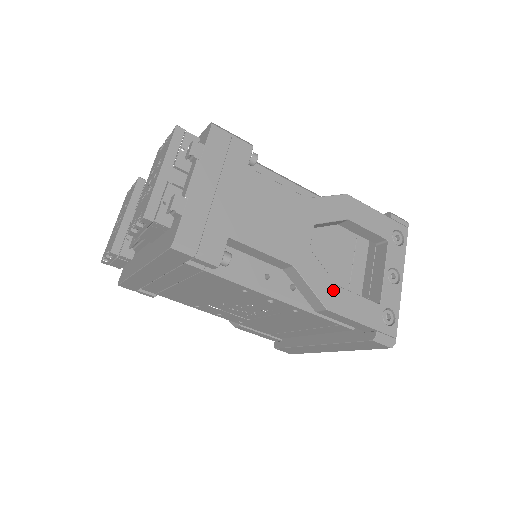
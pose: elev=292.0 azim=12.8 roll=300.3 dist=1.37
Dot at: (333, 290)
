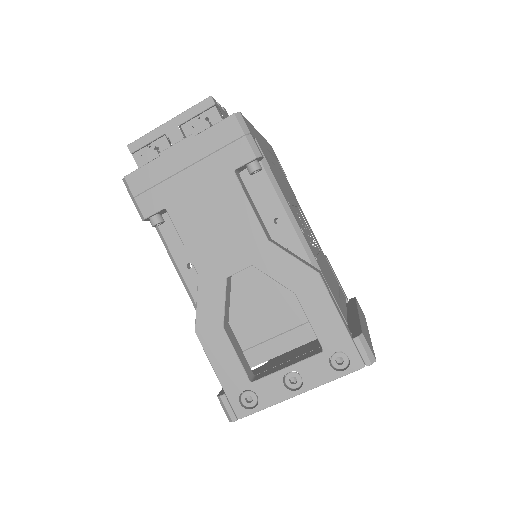
Dot at: (216, 325)
